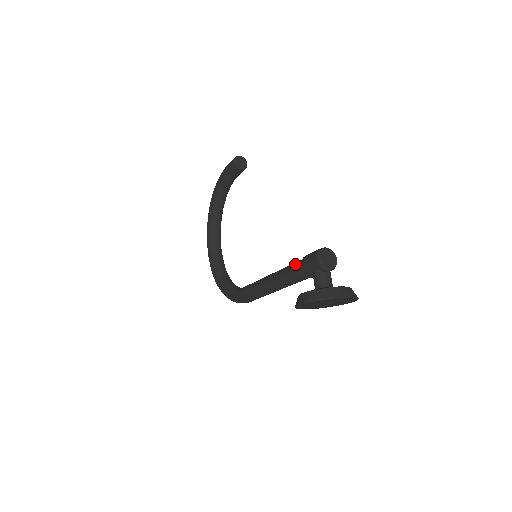
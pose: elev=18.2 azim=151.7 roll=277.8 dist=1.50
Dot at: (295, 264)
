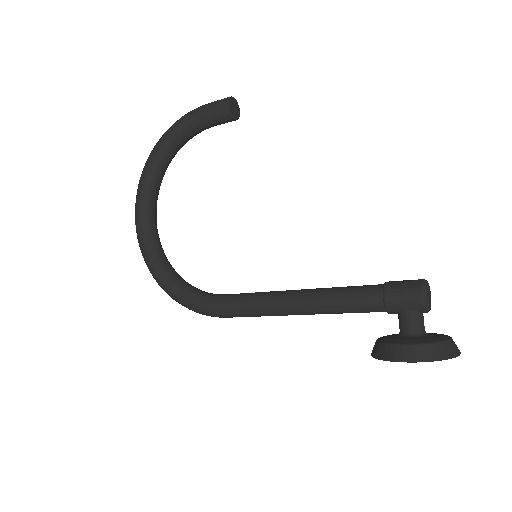
Dot at: (365, 291)
